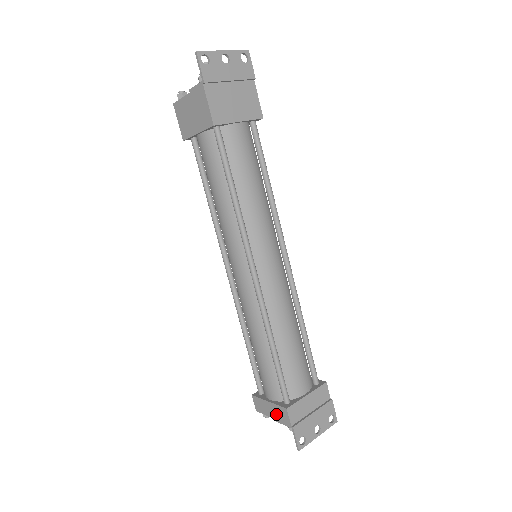
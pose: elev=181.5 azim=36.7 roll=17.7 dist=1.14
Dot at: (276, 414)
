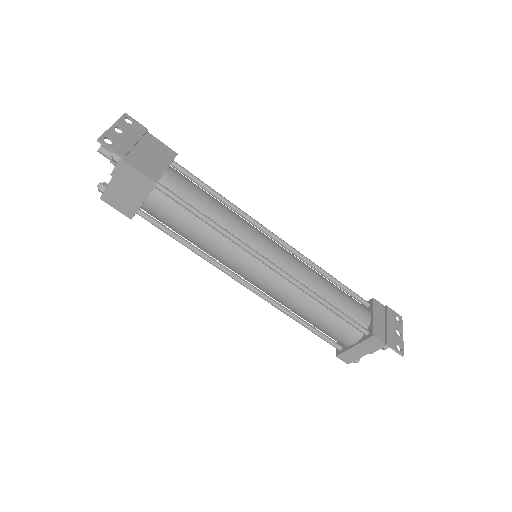
Dot at: (367, 349)
